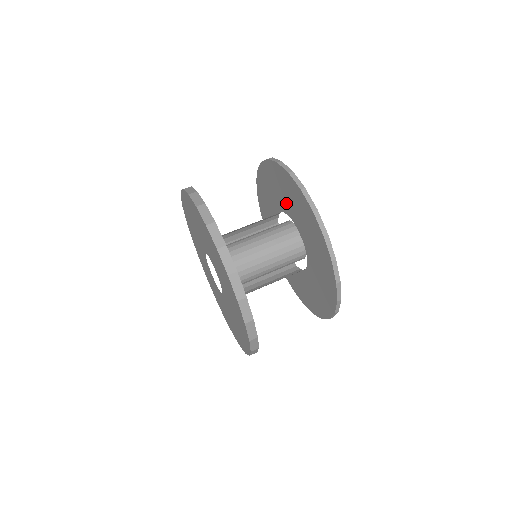
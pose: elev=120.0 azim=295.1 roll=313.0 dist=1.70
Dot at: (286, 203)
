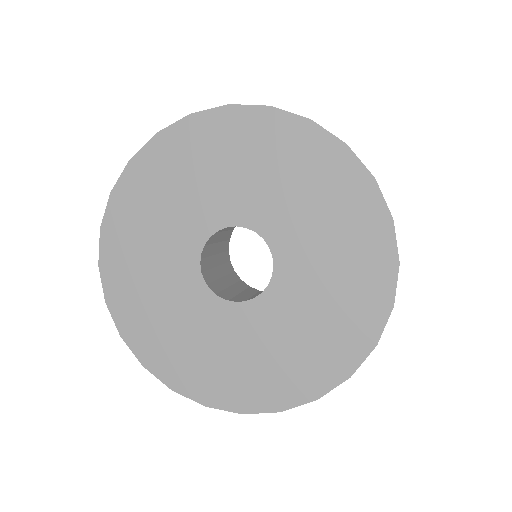
Dot at: occluded
